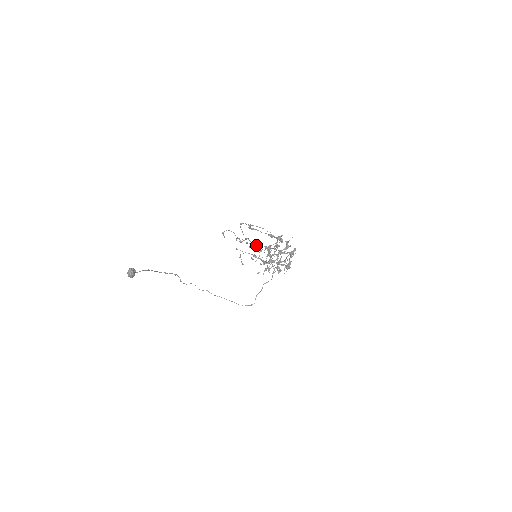
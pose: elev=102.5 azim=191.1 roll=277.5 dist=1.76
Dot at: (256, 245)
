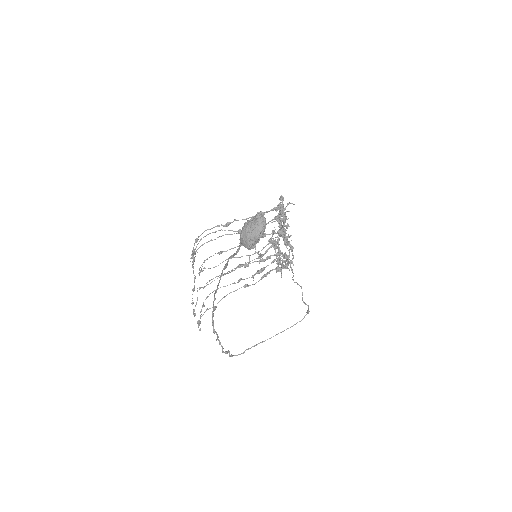
Dot at: occluded
